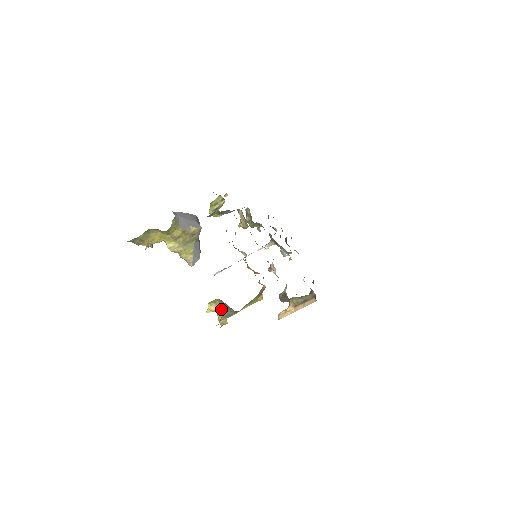
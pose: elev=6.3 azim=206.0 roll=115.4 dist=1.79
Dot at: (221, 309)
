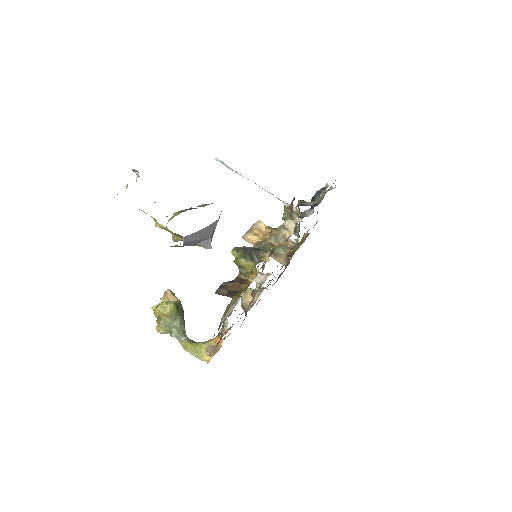
Dot at: (167, 321)
